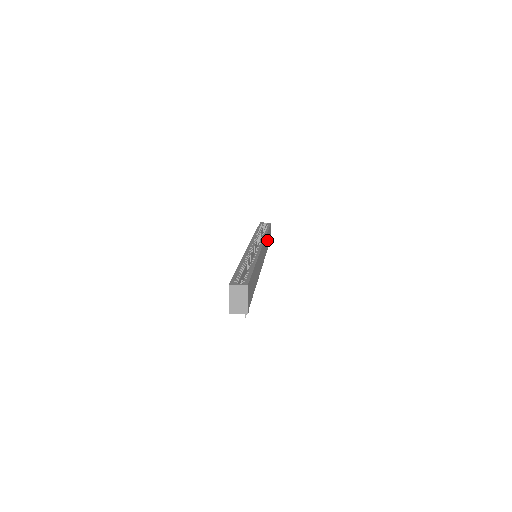
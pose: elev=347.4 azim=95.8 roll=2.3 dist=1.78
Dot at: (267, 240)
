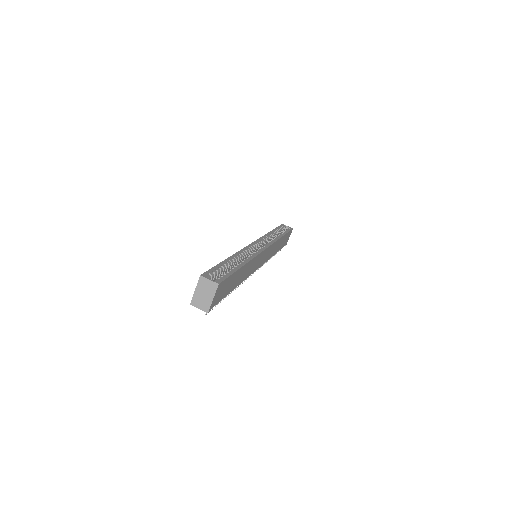
Dot at: (279, 244)
